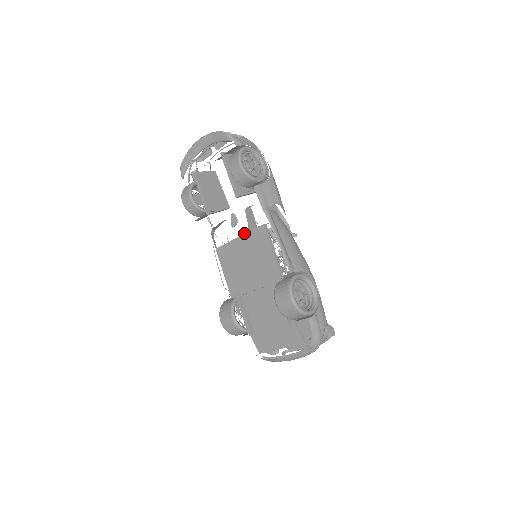
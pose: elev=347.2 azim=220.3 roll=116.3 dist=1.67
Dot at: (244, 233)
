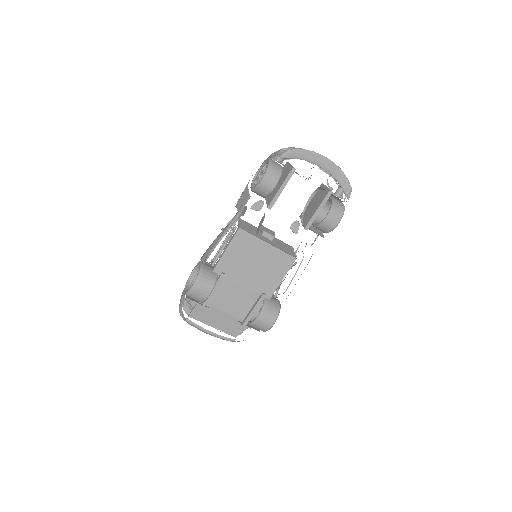
Dot at: (268, 236)
